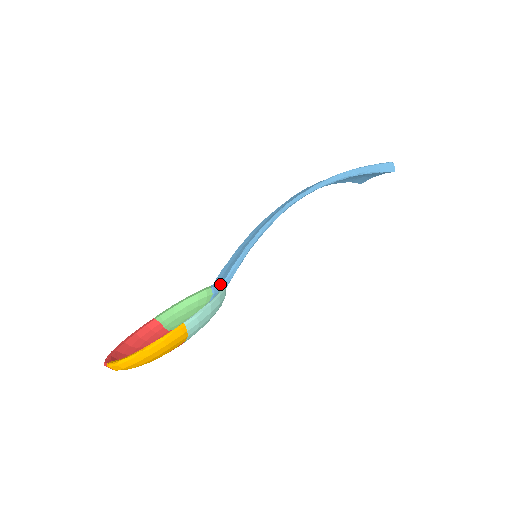
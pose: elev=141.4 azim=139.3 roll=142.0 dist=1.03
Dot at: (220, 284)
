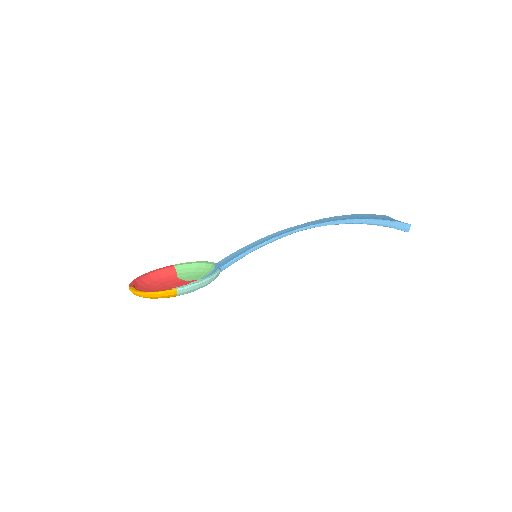
Dot at: (219, 268)
